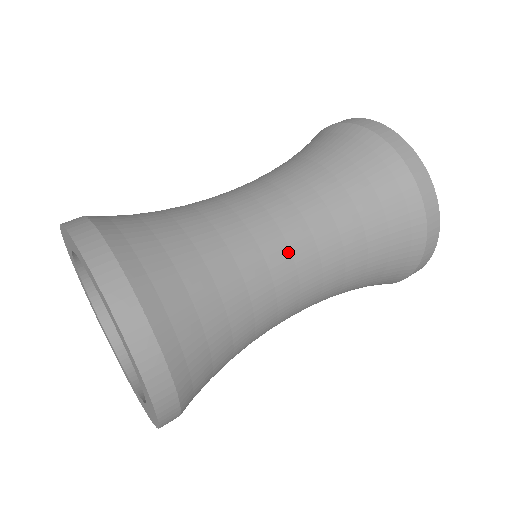
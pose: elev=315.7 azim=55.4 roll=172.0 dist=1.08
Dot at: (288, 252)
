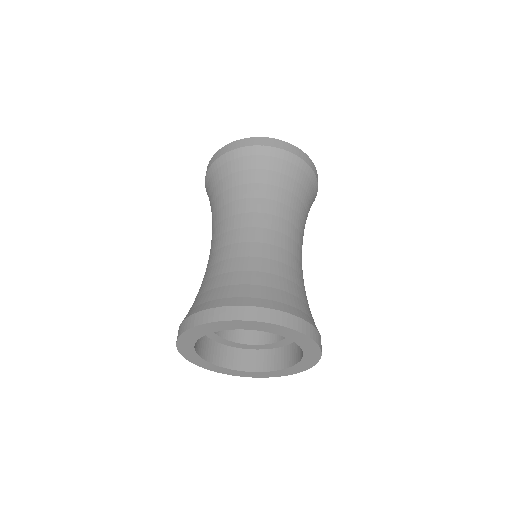
Dot at: occluded
